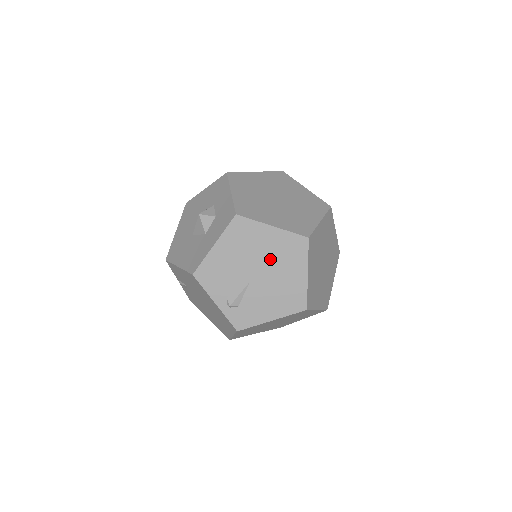
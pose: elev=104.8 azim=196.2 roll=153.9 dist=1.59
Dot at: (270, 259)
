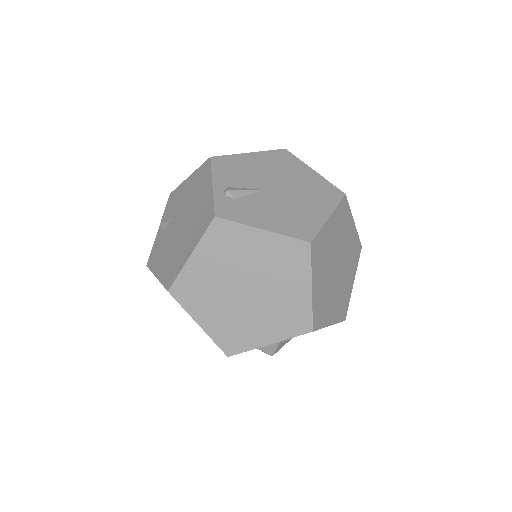
Dot at: (297, 187)
